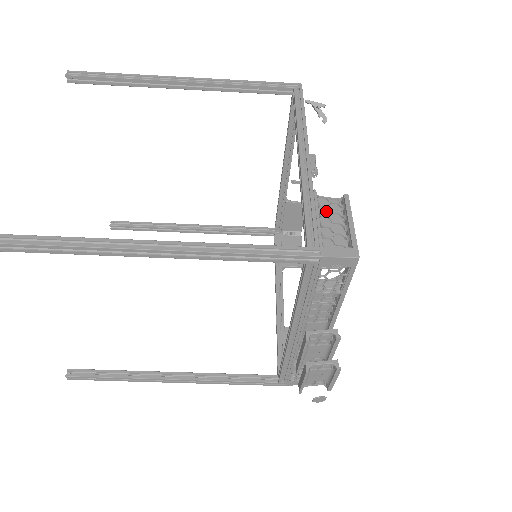
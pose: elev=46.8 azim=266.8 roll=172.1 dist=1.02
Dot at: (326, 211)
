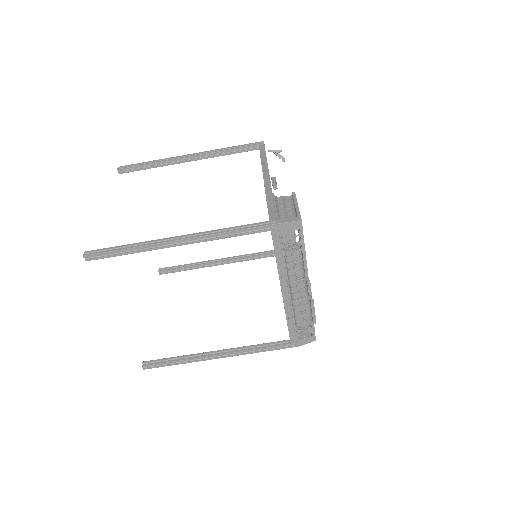
Dot at: (282, 204)
